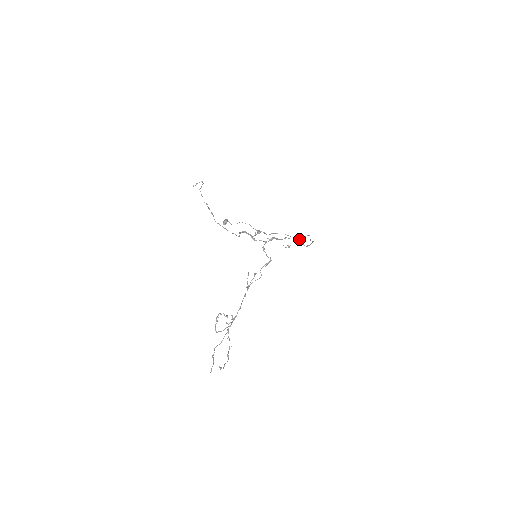
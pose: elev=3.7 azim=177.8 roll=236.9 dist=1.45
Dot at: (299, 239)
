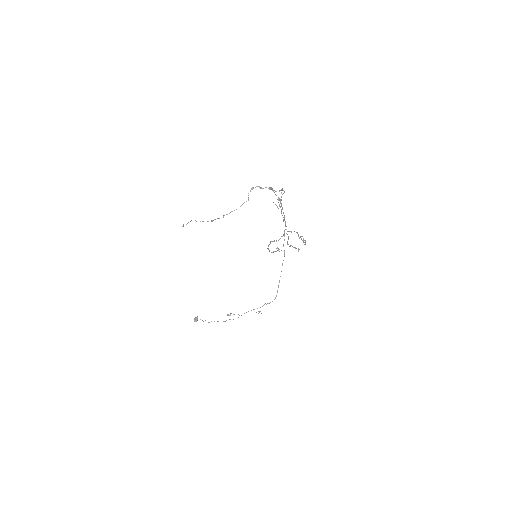
Dot at: (264, 304)
